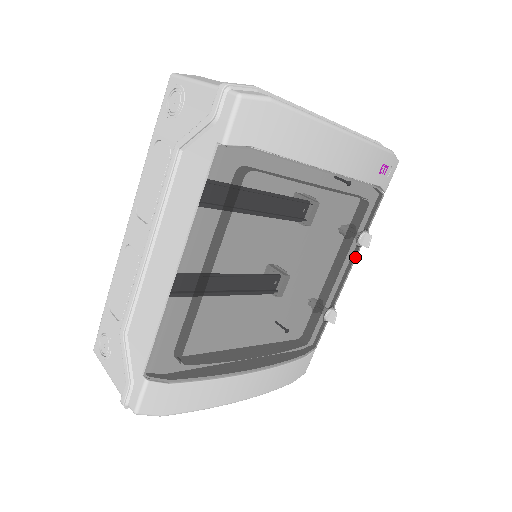
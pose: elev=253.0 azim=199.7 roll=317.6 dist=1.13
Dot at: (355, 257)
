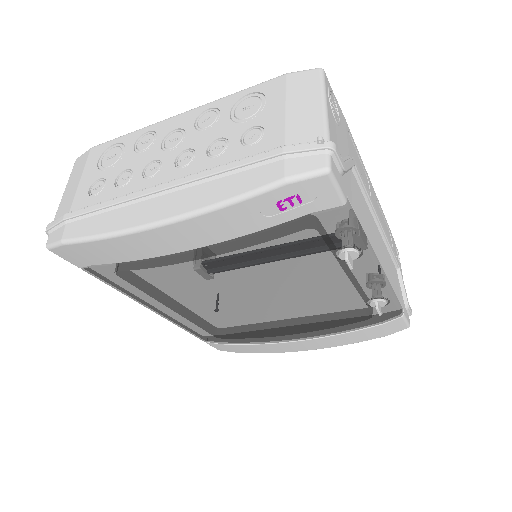
Dot at: (368, 261)
